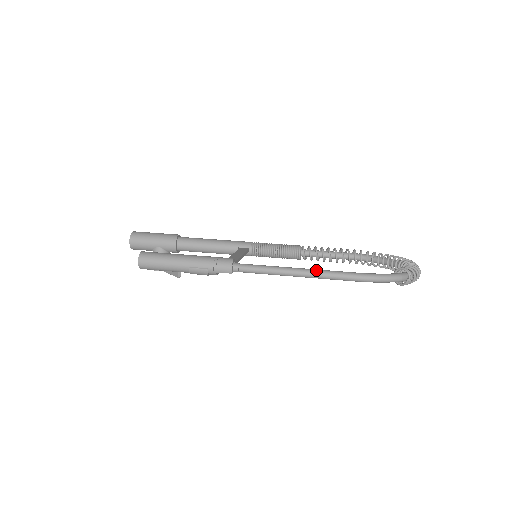
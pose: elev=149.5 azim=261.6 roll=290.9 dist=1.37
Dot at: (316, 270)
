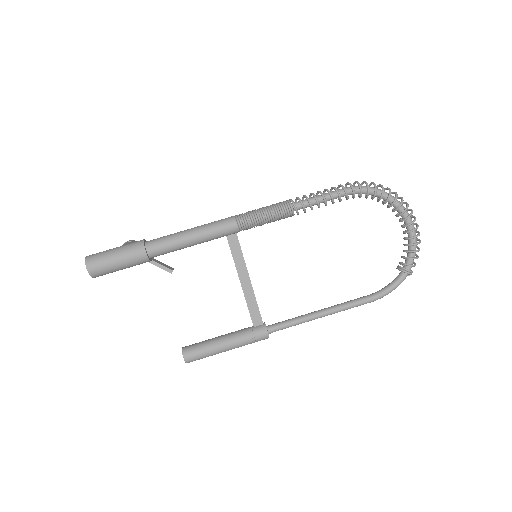
Dot at: occluded
